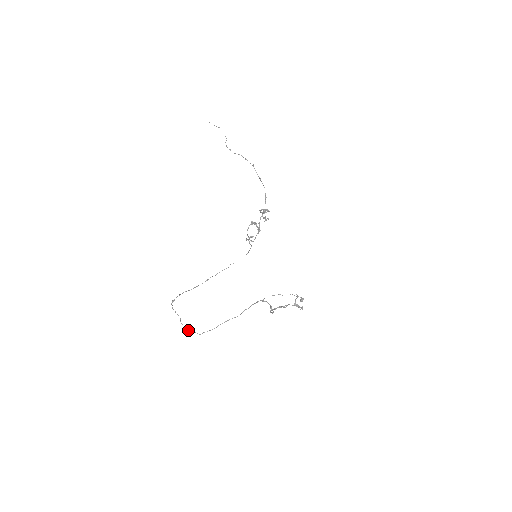
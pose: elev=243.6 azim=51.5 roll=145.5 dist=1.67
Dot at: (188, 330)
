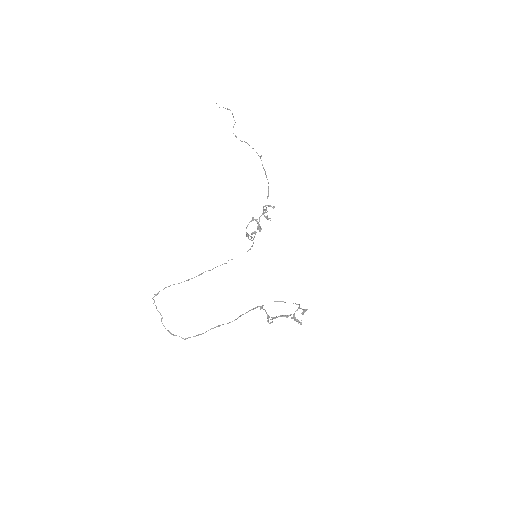
Dot at: (170, 332)
